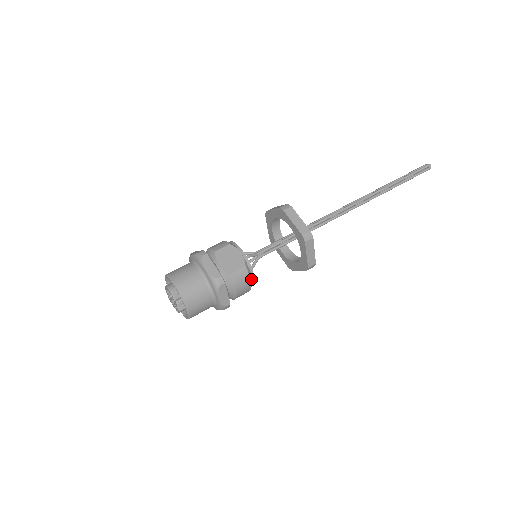
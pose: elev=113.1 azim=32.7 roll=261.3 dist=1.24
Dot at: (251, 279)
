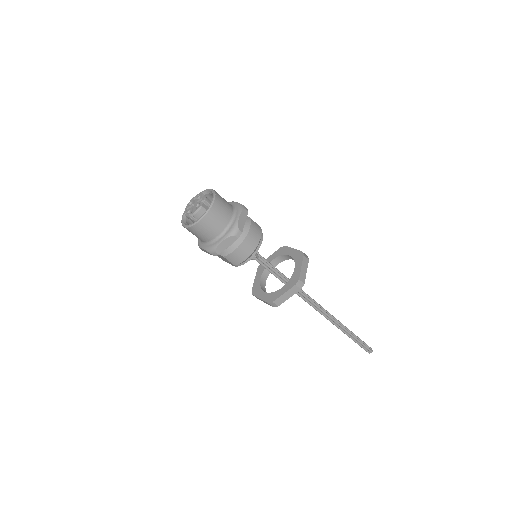
Dot at: (260, 240)
